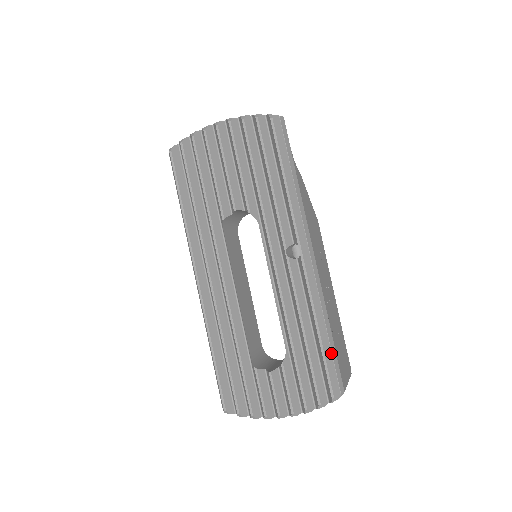
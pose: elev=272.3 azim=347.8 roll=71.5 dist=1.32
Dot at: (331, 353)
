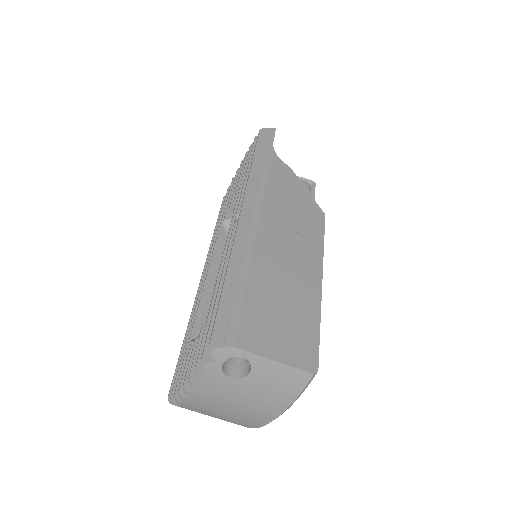
Dot at: (233, 299)
